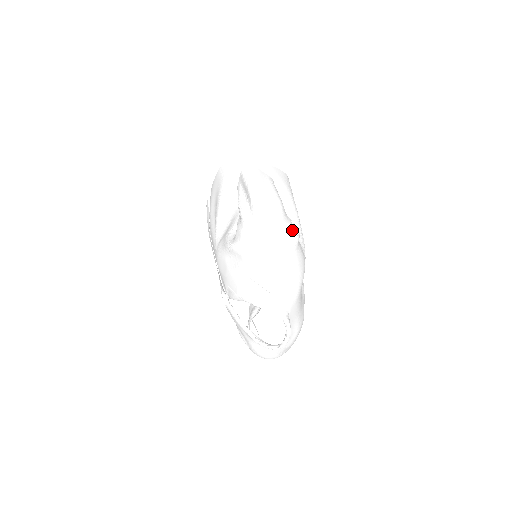
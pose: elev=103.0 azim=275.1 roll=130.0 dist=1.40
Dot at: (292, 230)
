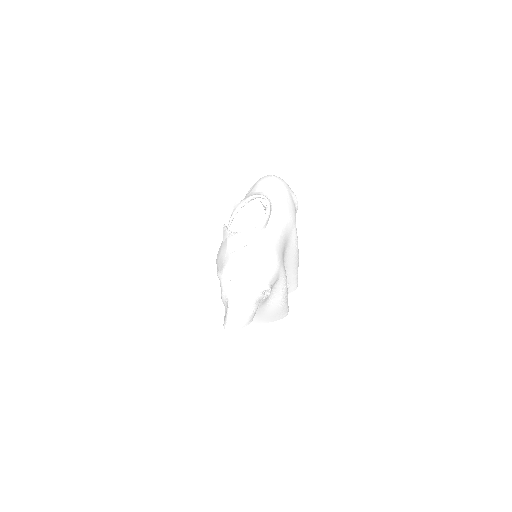
Dot at: occluded
